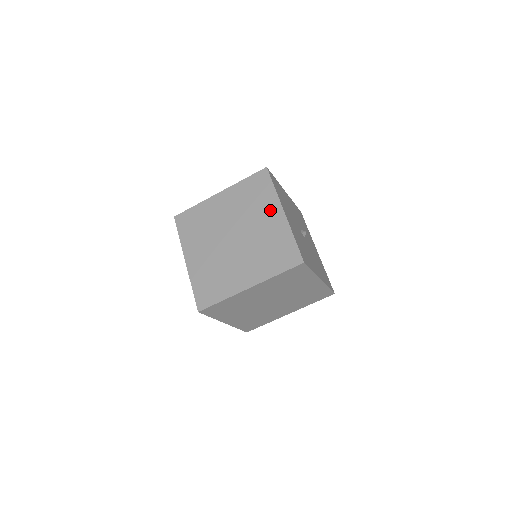
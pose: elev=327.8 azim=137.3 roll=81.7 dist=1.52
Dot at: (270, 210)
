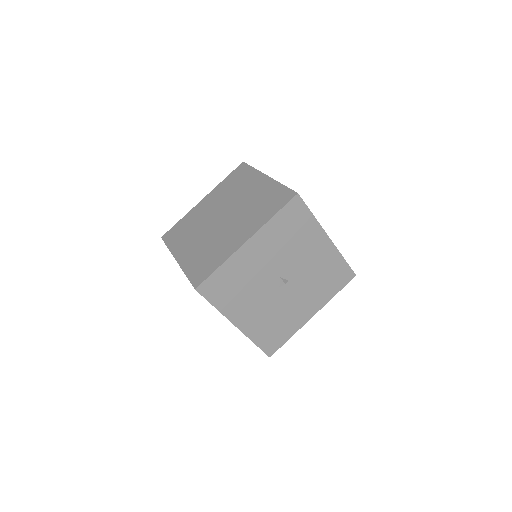
Dot at: occluded
